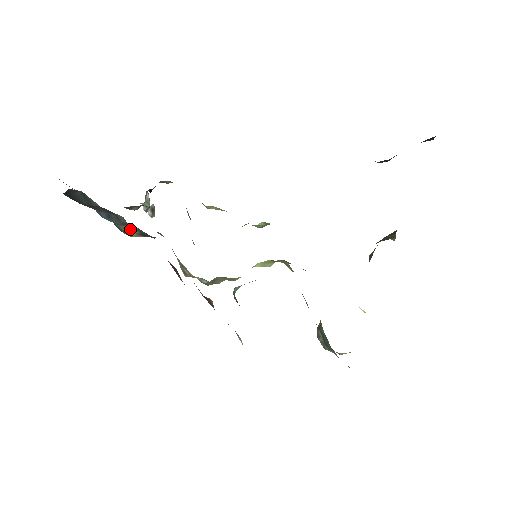
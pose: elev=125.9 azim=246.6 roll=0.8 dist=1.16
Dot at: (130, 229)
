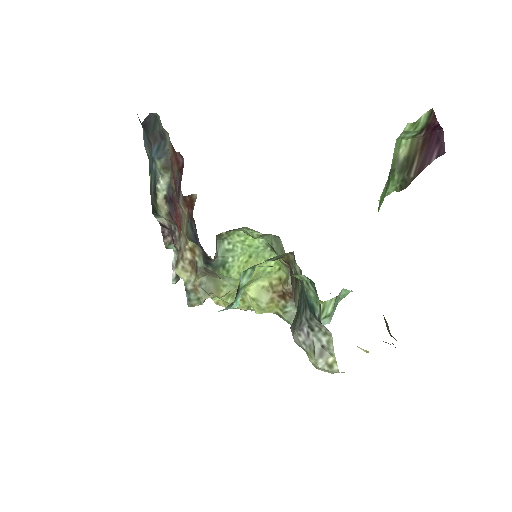
Dot at: (166, 165)
